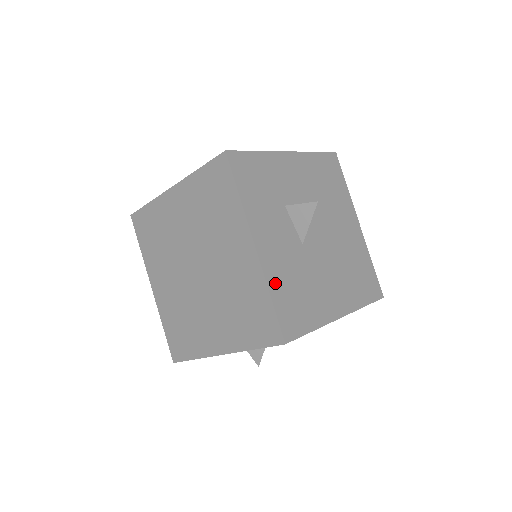
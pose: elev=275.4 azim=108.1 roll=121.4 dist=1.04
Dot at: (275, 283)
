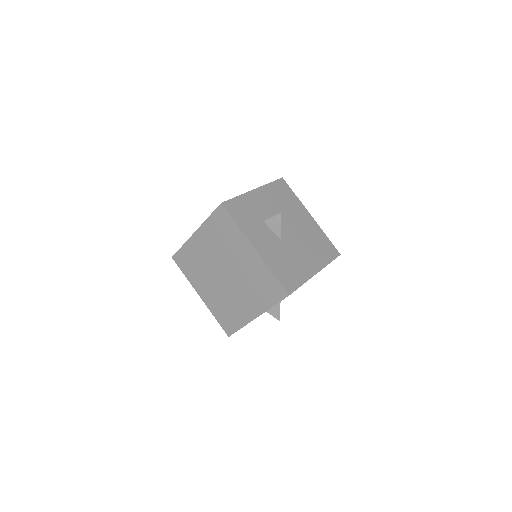
Dot at: (272, 265)
